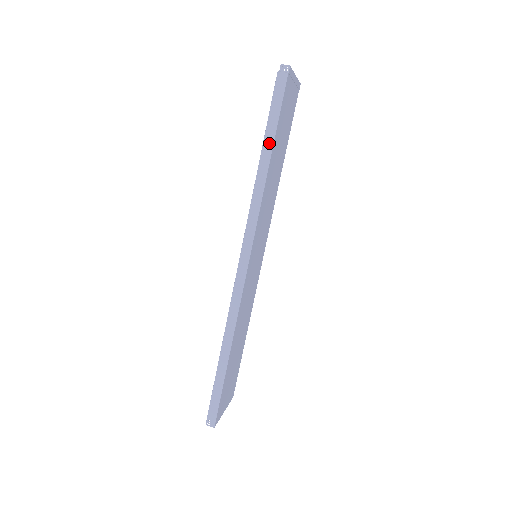
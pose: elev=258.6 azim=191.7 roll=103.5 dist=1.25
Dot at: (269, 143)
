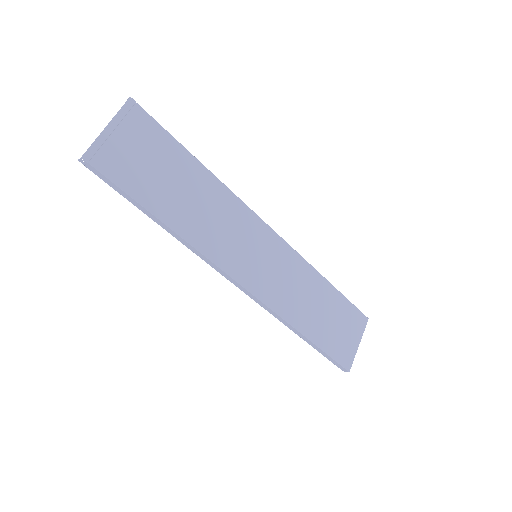
Dot at: (148, 214)
